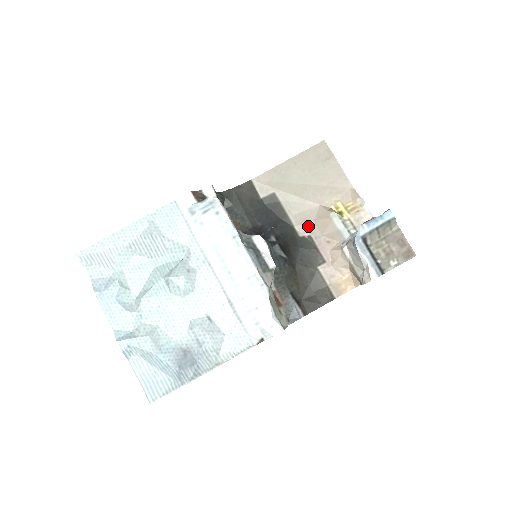
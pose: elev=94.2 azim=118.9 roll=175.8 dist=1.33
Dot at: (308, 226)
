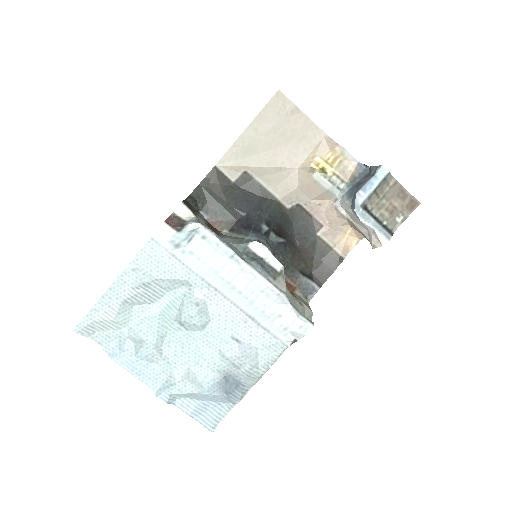
Dot at: (293, 195)
